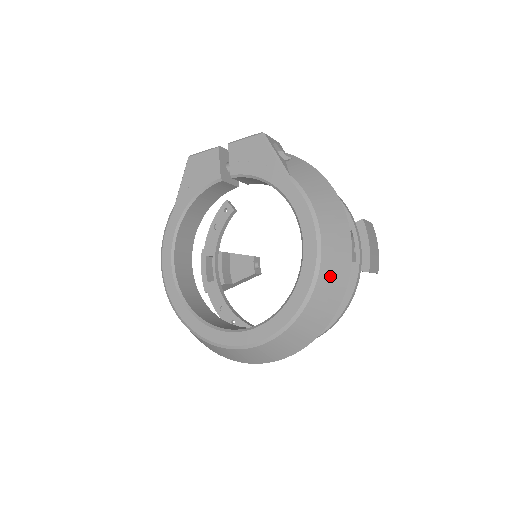
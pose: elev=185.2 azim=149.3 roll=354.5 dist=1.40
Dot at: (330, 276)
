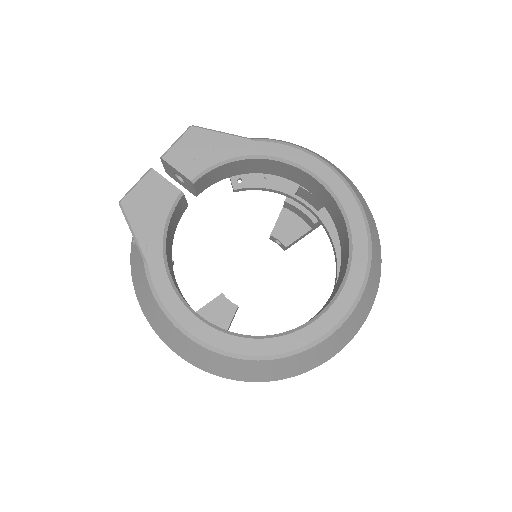
Dot at: (355, 190)
